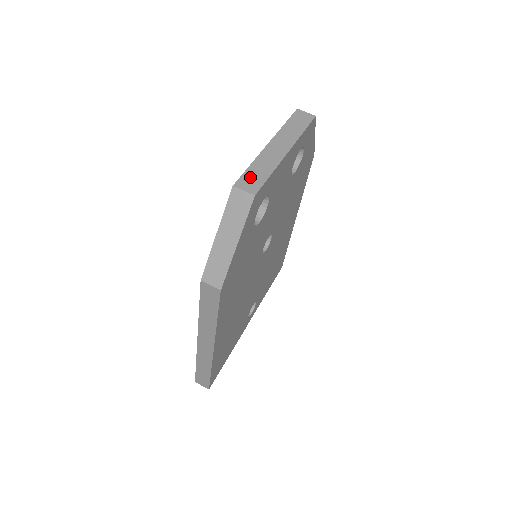
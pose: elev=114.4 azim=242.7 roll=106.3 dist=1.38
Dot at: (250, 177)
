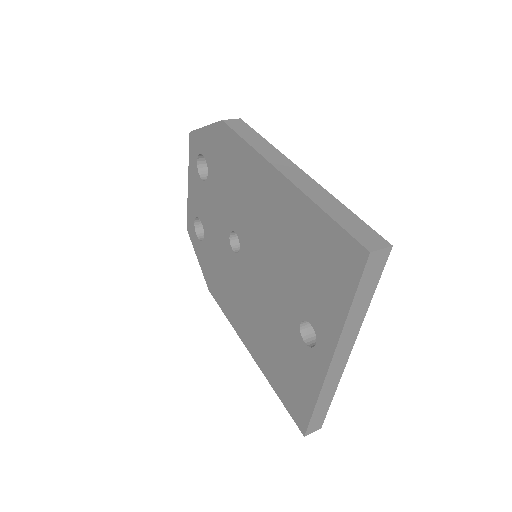
Dot at: occluded
